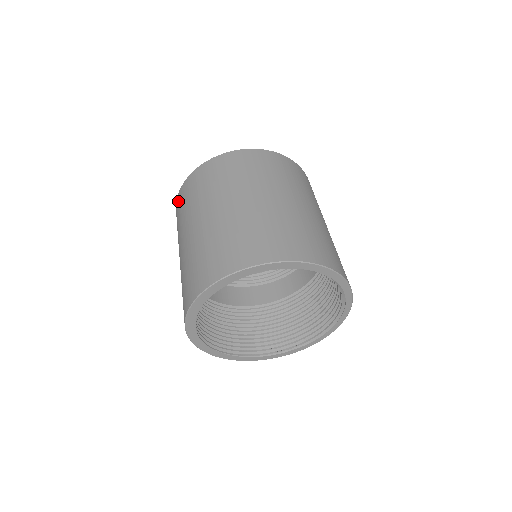
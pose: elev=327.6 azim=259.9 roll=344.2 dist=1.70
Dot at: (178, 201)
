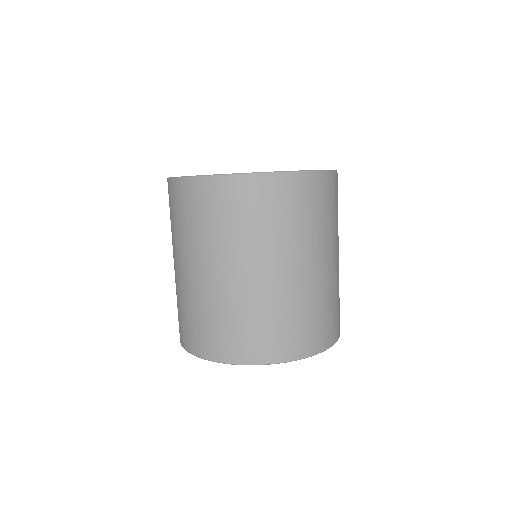
Dot at: (169, 191)
